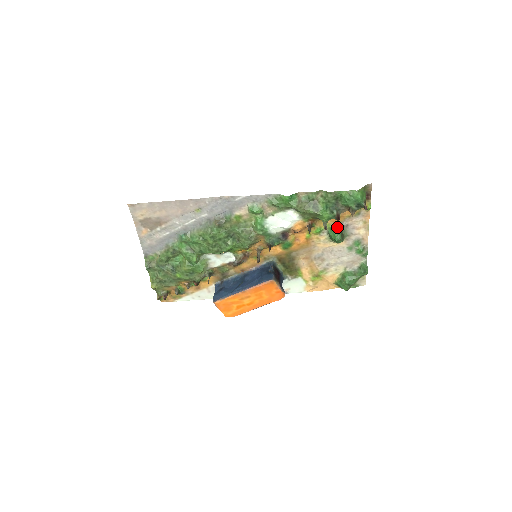
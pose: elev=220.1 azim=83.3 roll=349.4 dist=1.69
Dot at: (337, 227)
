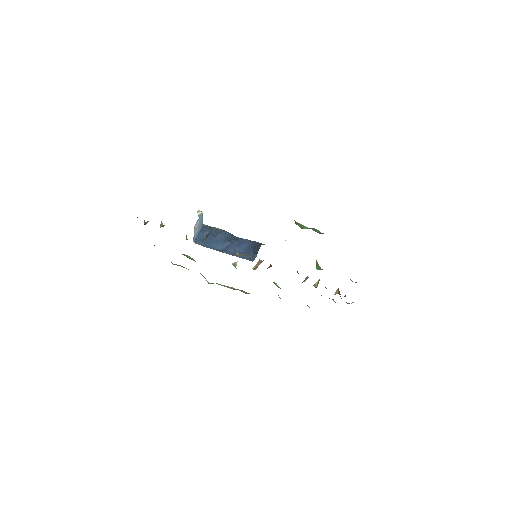
Dot at: occluded
